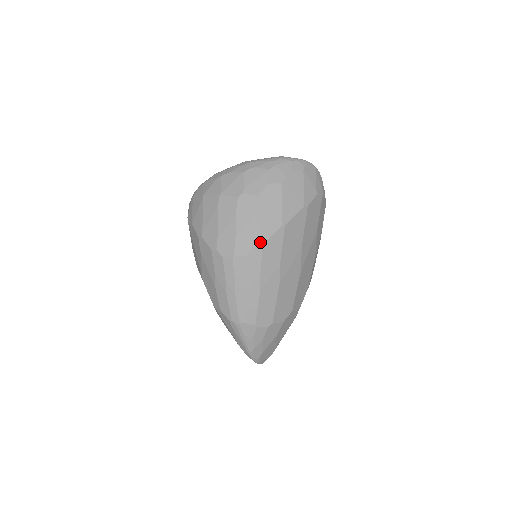
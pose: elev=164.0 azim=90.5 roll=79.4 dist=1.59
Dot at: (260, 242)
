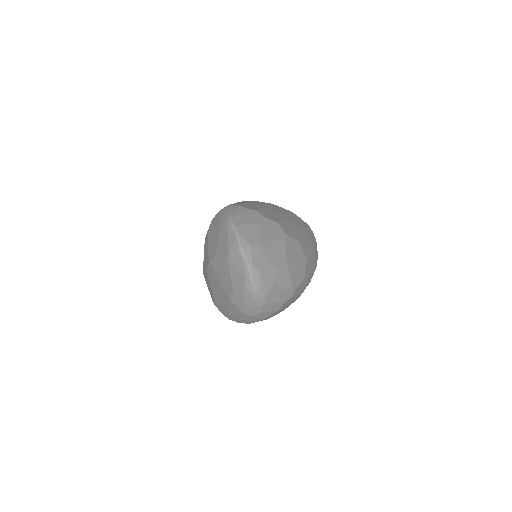
Dot at: occluded
